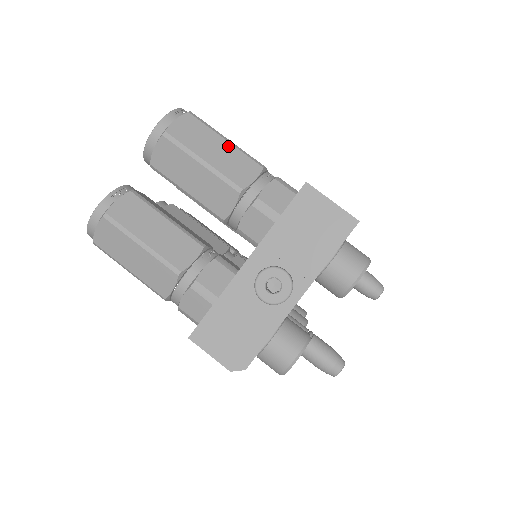
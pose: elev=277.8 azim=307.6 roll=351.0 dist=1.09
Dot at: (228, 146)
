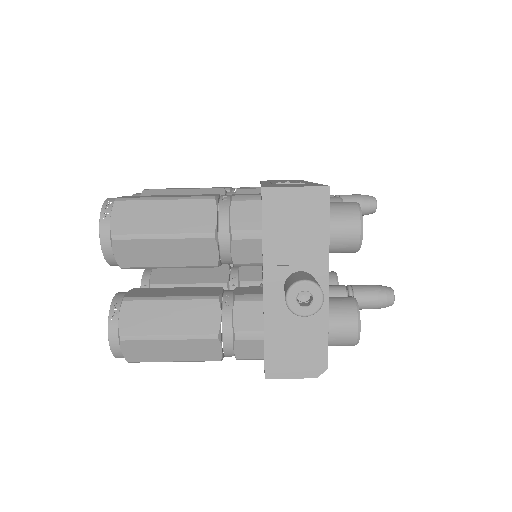
Dot at: (172, 204)
